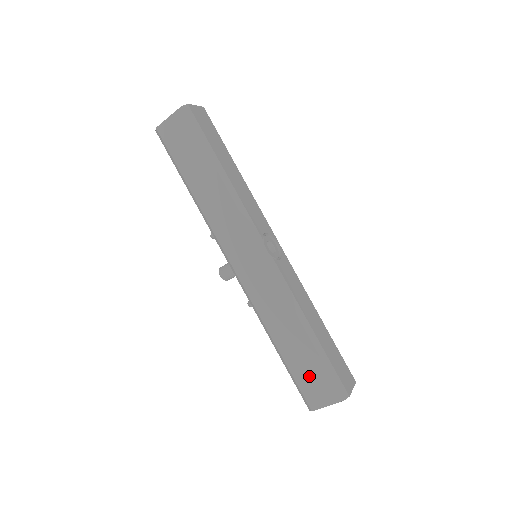
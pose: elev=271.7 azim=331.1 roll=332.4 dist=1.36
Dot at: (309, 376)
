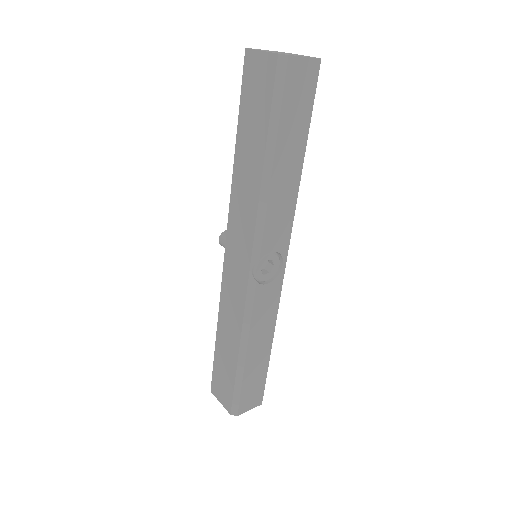
Dot at: (222, 376)
